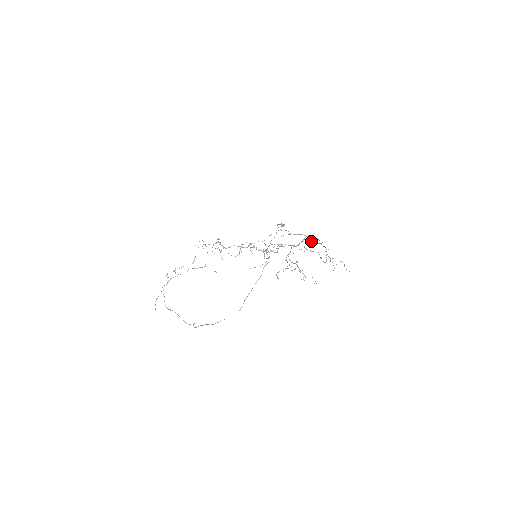
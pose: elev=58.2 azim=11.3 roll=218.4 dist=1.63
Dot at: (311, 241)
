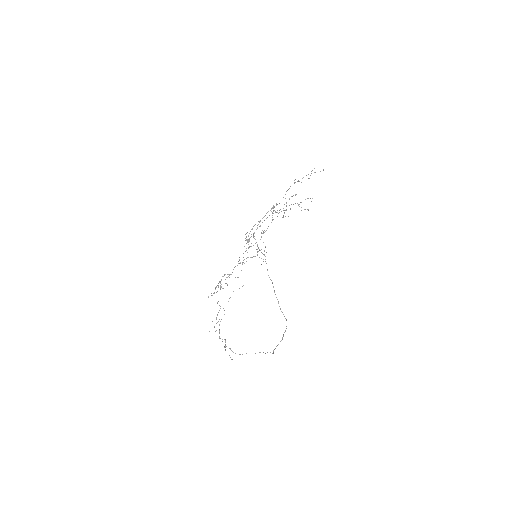
Dot at: occluded
